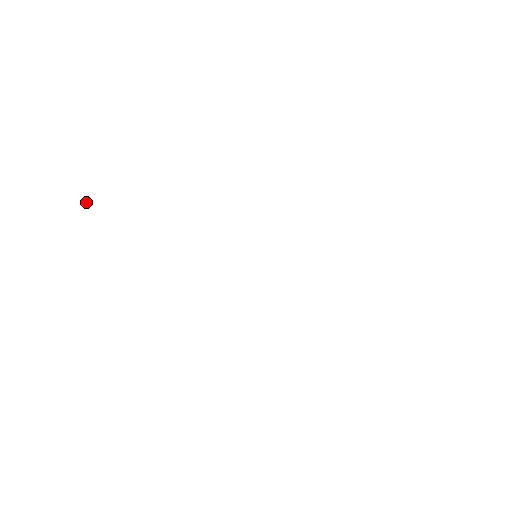
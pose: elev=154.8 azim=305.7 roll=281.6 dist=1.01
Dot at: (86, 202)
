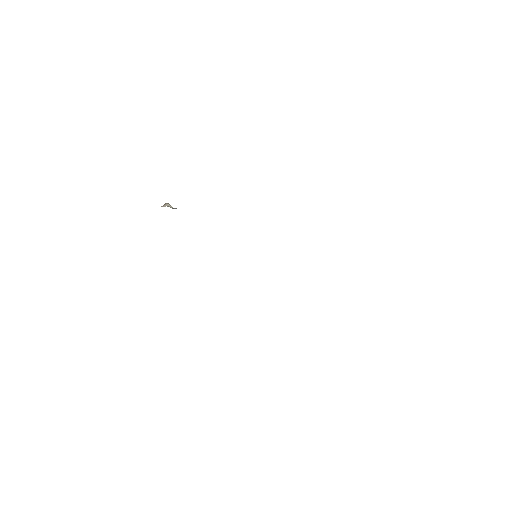
Dot at: (165, 204)
